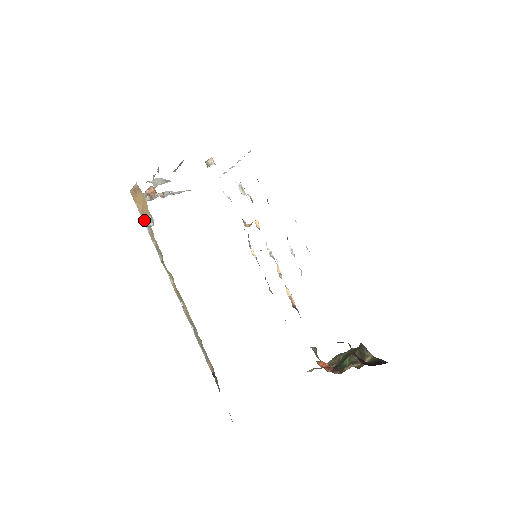
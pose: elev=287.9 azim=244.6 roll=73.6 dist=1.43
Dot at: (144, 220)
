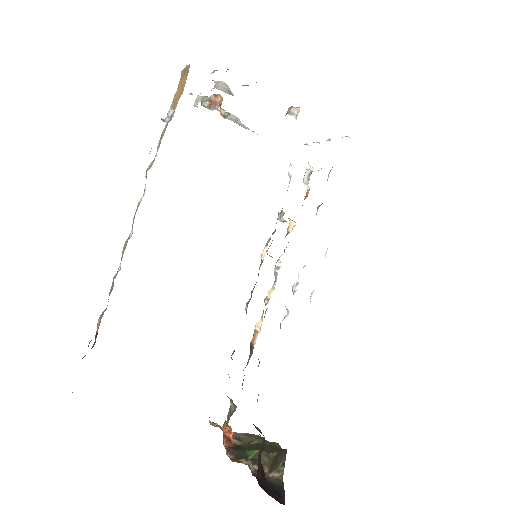
Dot at: occluded
